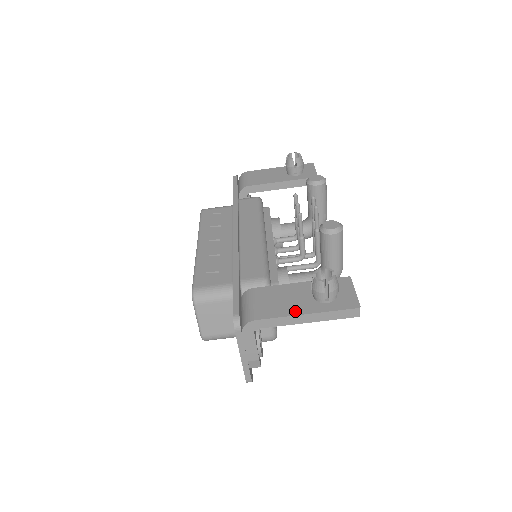
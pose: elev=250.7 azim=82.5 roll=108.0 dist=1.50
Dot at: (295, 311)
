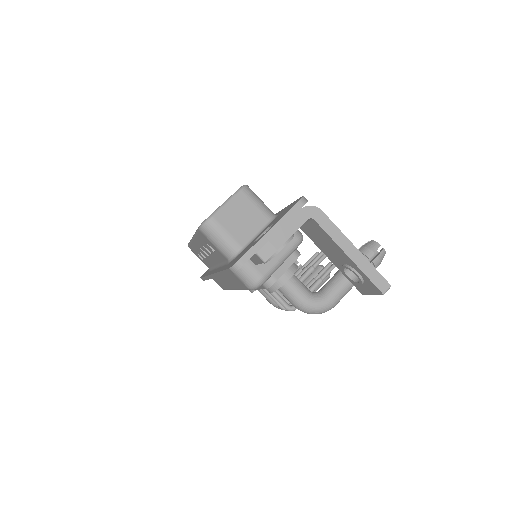
Dot at: (347, 240)
